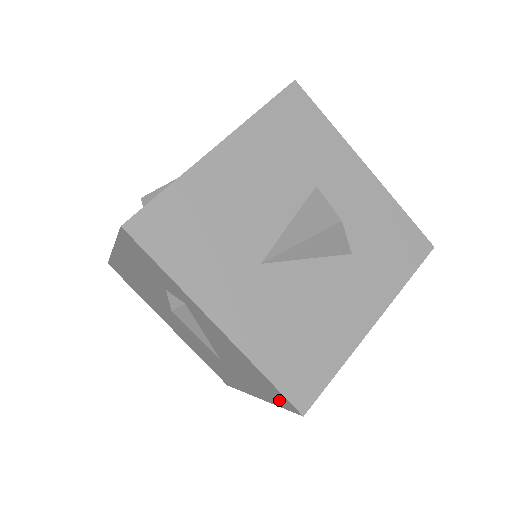
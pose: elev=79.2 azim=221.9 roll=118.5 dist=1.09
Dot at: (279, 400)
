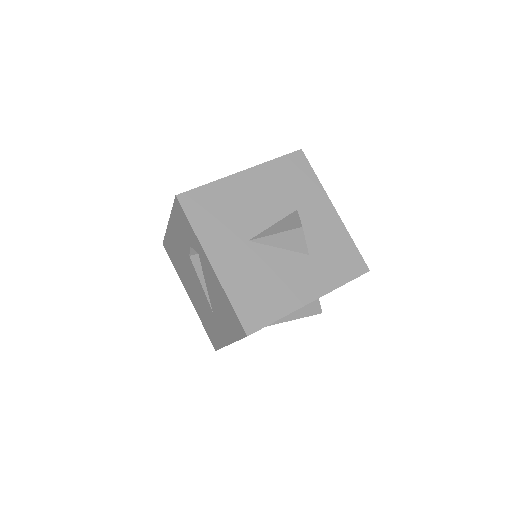
Dot at: (238, 329)
